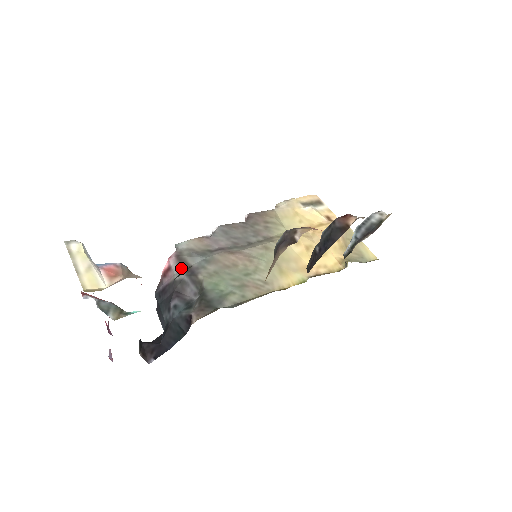
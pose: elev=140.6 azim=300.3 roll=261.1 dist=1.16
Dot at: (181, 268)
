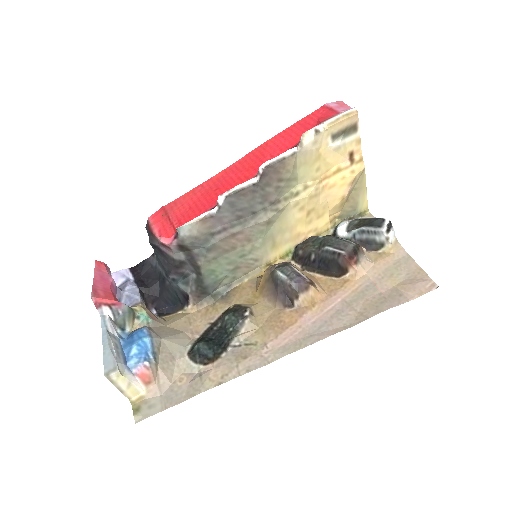
Dot at: (181, 251)
